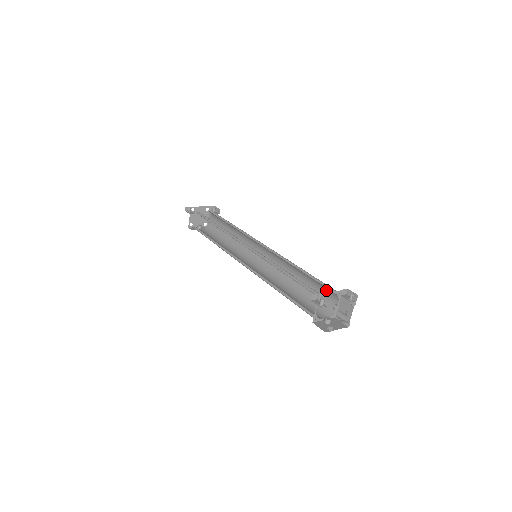
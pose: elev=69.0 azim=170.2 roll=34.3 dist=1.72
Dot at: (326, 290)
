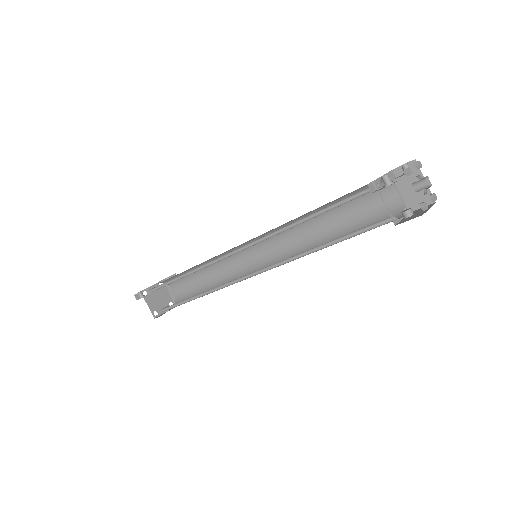
Dot at: (370, 194)
